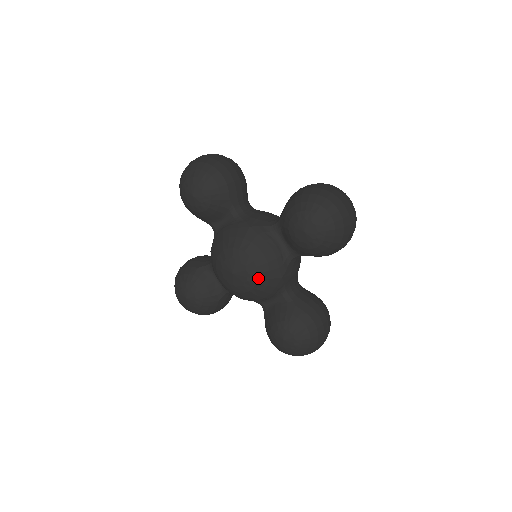
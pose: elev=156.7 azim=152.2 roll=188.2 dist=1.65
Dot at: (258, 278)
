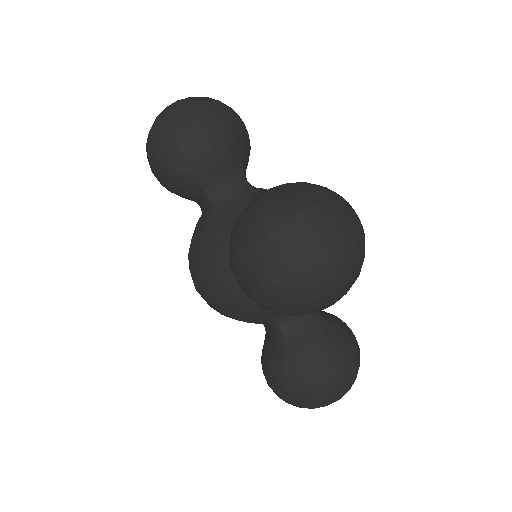
Dot at: (222, 306)
